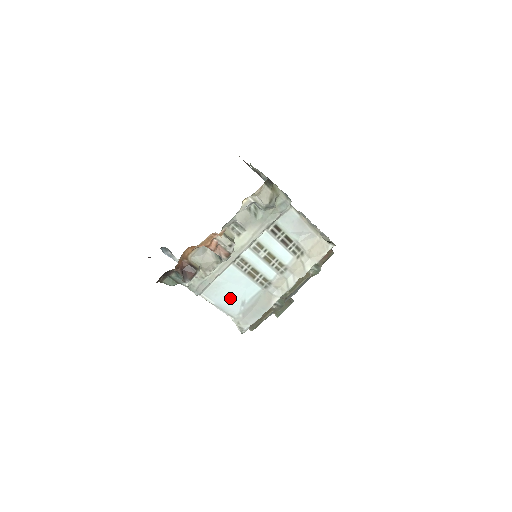
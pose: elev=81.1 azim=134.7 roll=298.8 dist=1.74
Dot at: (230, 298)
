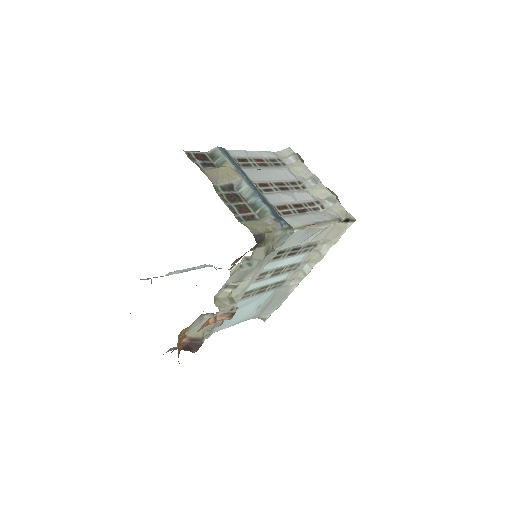
Dot at: (243, 314)
